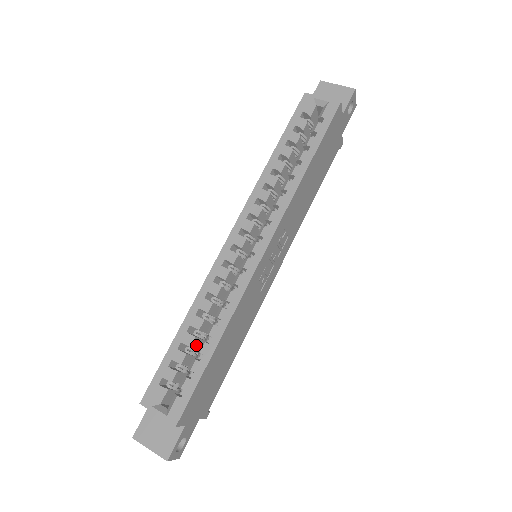
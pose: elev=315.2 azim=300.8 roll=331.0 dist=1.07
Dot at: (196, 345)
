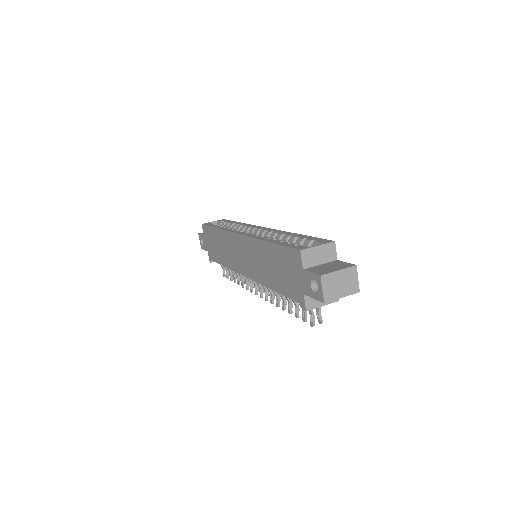
Dot at: occluded
